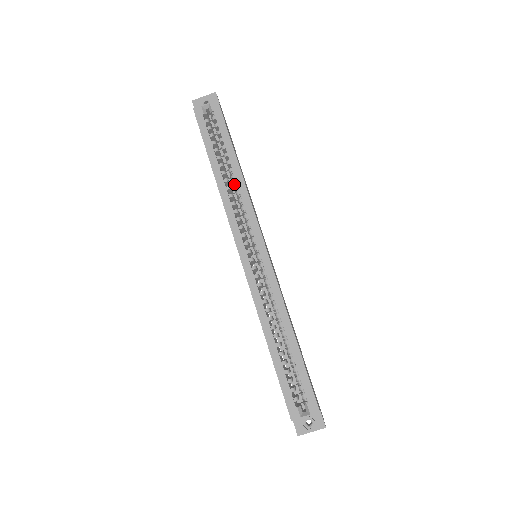
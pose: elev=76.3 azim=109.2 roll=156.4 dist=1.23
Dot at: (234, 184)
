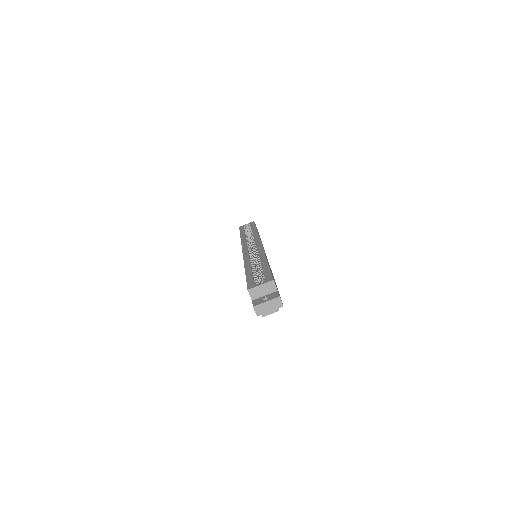
Dot at: (251, 236)
